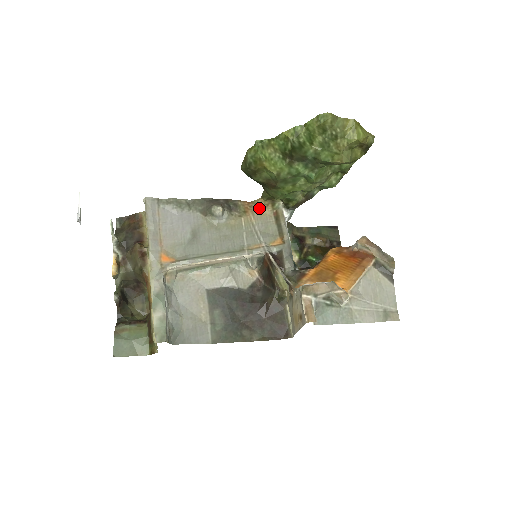
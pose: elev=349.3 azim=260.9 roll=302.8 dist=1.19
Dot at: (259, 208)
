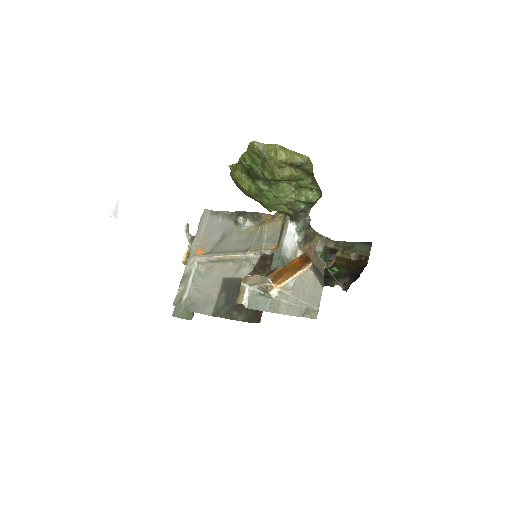
Dot at: (274, 220)
